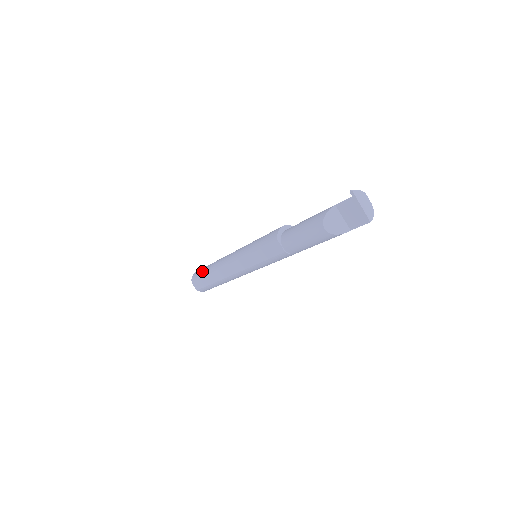
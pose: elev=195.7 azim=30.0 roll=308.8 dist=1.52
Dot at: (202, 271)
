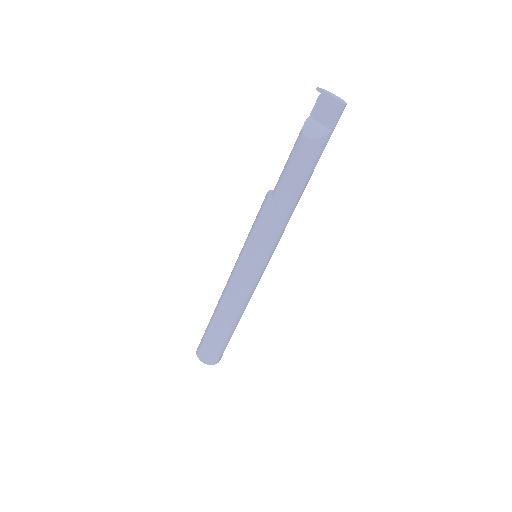
Dot at: occluded
